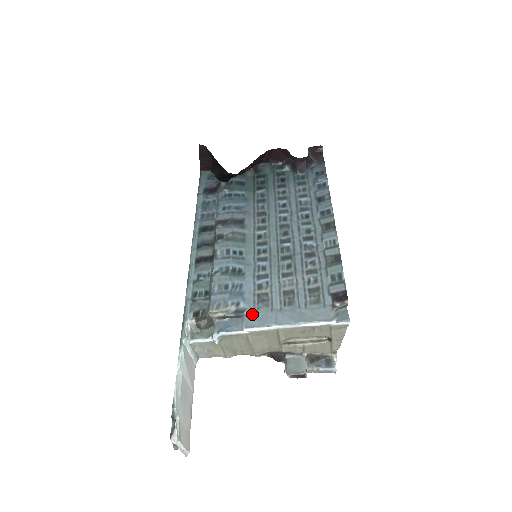
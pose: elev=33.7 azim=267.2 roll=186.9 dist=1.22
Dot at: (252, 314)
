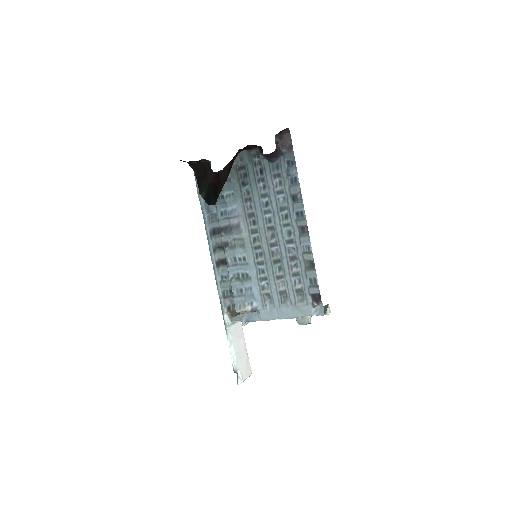
Dot at: (262, 310)
